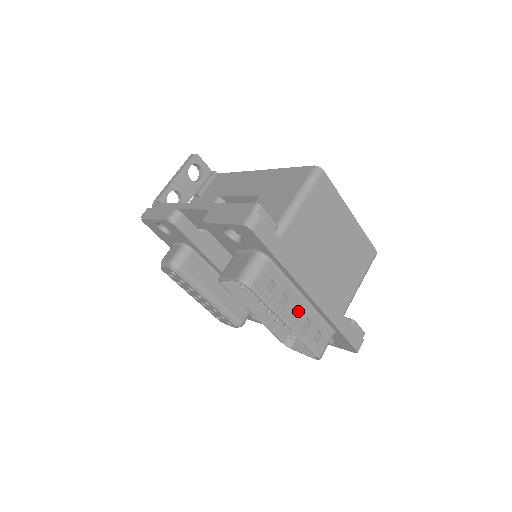
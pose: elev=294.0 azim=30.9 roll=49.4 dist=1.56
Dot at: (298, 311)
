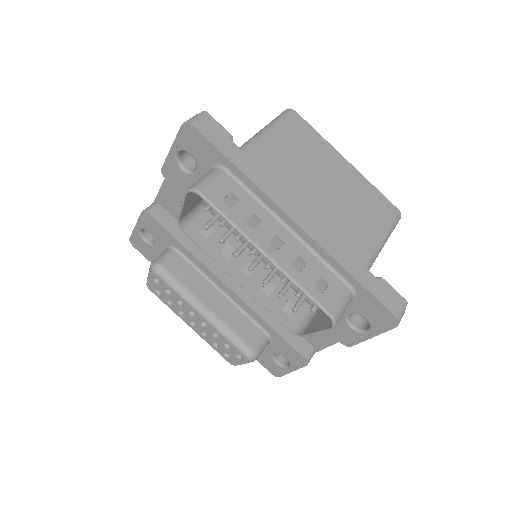
Dot at: (282, 244)
